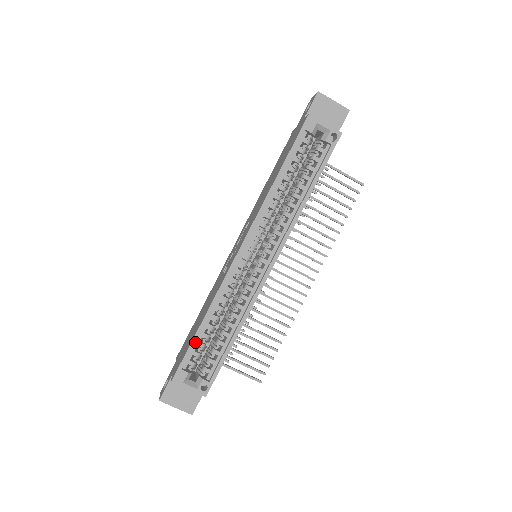
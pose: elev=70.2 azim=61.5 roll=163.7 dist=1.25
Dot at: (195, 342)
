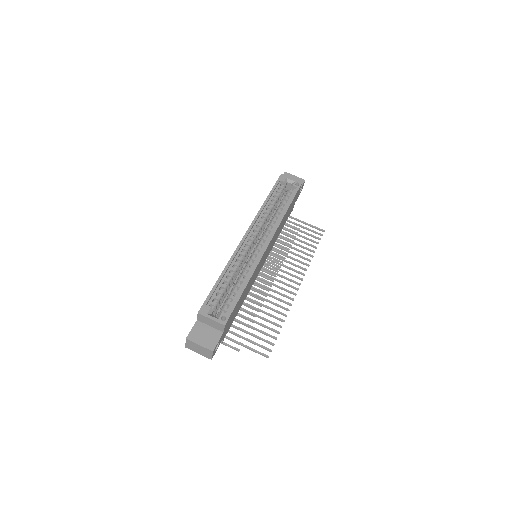
Dot at: (216, 287)
